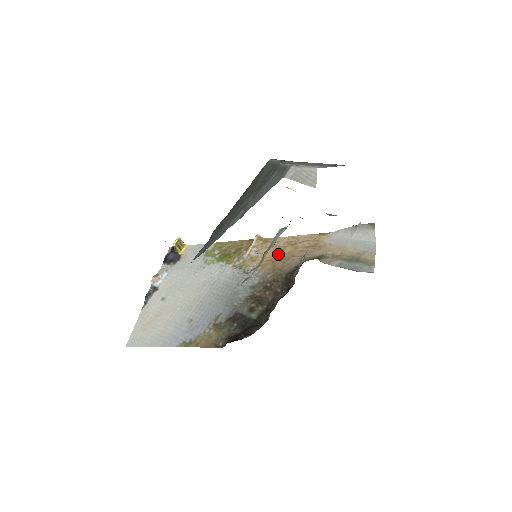
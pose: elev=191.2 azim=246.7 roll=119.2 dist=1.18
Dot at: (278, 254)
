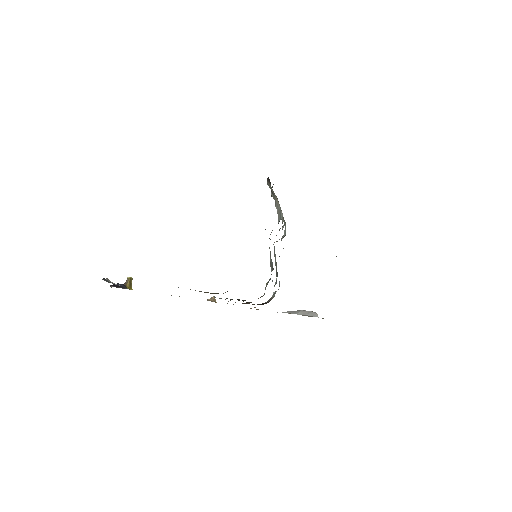
Dot at: occluded
